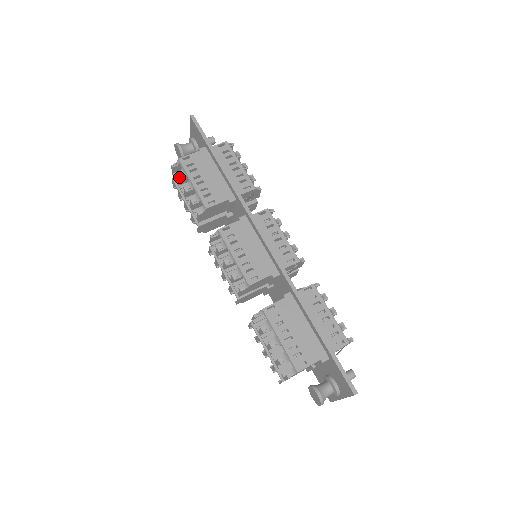
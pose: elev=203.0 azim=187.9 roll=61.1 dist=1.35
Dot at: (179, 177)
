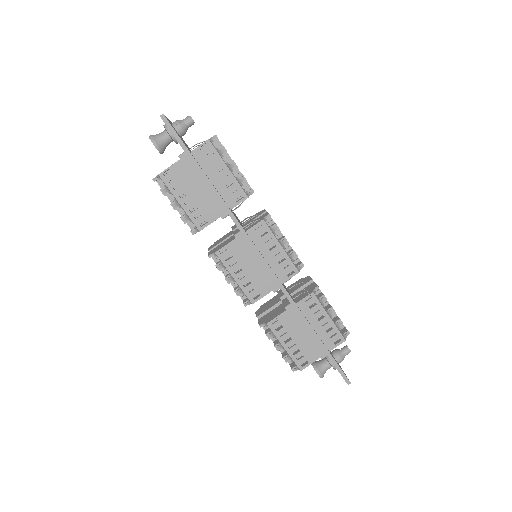
Dot at: (164, 193)
